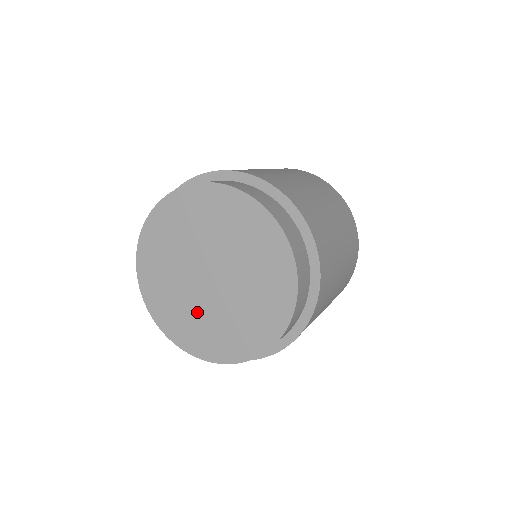
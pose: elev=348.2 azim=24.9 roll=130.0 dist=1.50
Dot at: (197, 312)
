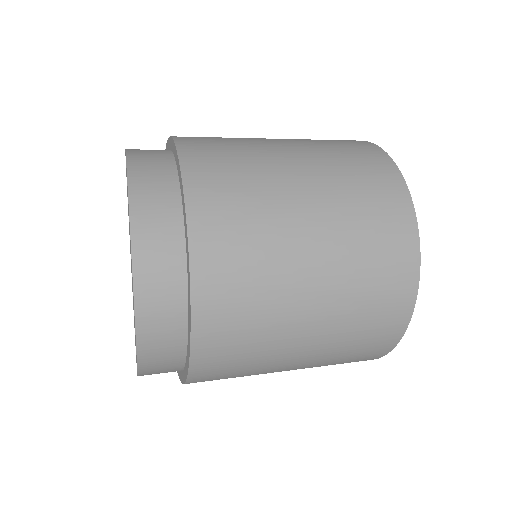
Dot at: occluded
